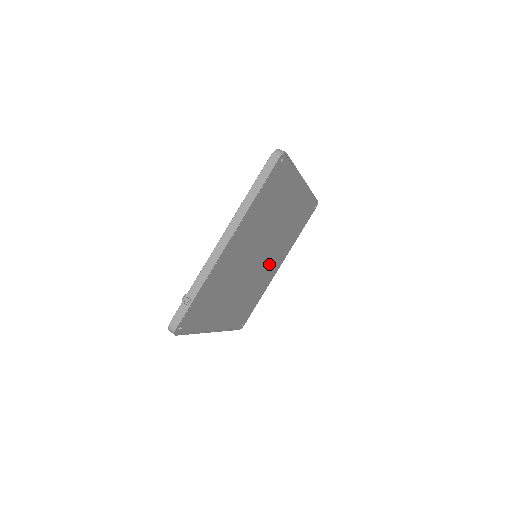
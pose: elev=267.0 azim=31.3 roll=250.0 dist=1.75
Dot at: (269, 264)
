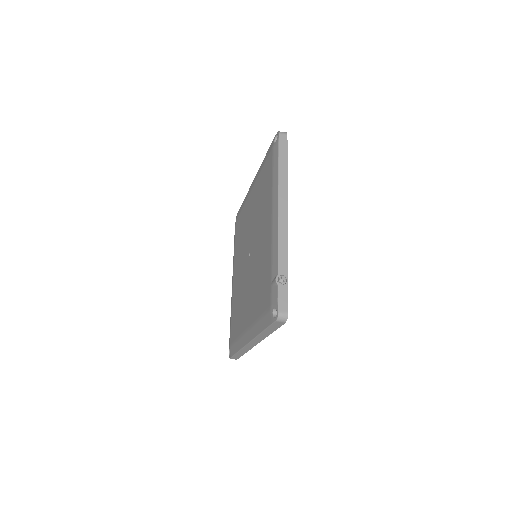
Dot at: occluded
